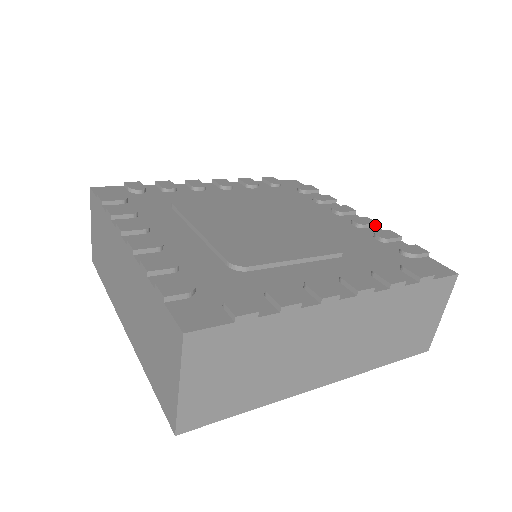
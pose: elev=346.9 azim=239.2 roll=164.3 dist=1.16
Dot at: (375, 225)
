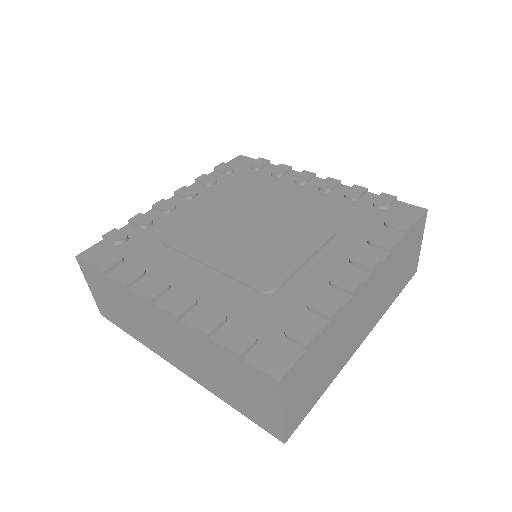
Dot at: (339, 183)
